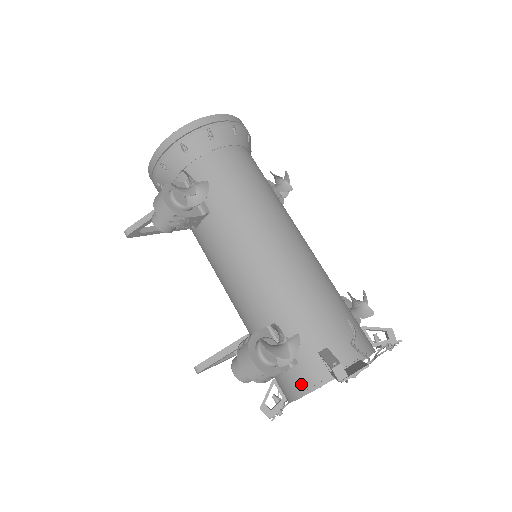
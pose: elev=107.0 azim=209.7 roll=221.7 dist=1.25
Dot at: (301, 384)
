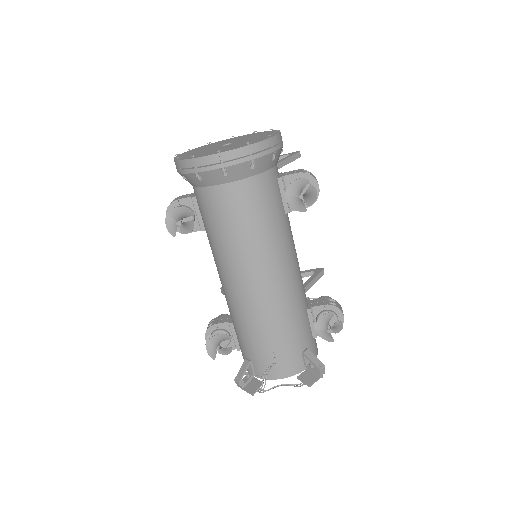
Dot at: occluded
